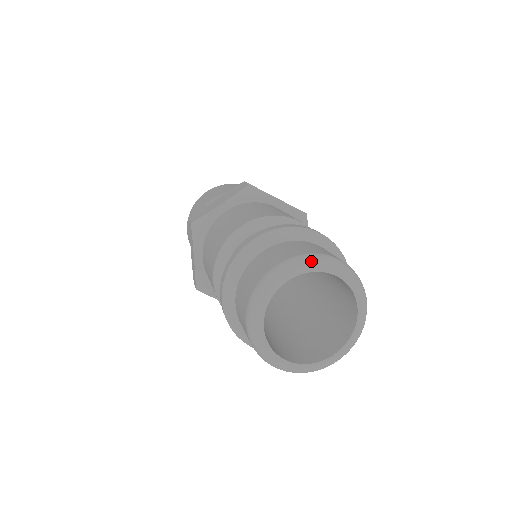
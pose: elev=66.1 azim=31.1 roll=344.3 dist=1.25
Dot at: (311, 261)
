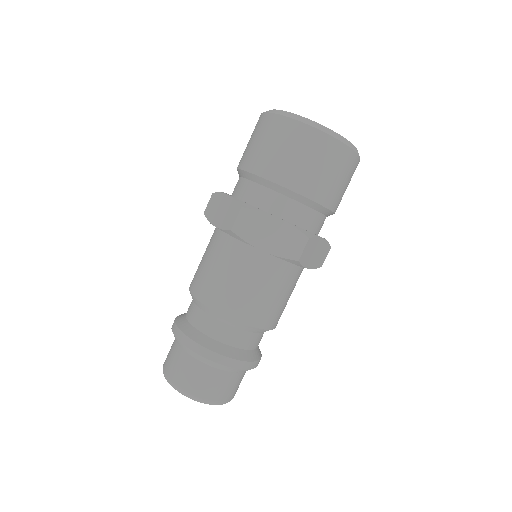
Dot at: occluded
